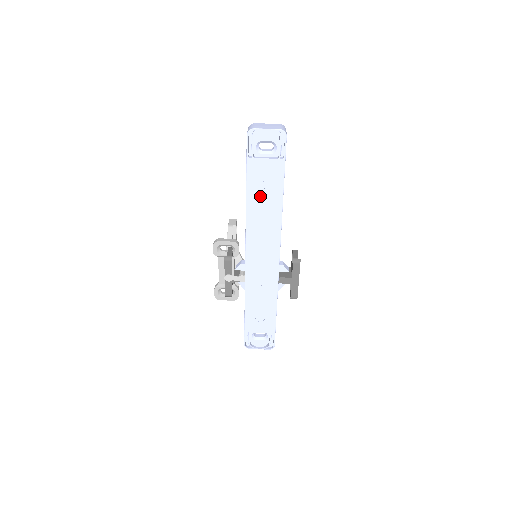
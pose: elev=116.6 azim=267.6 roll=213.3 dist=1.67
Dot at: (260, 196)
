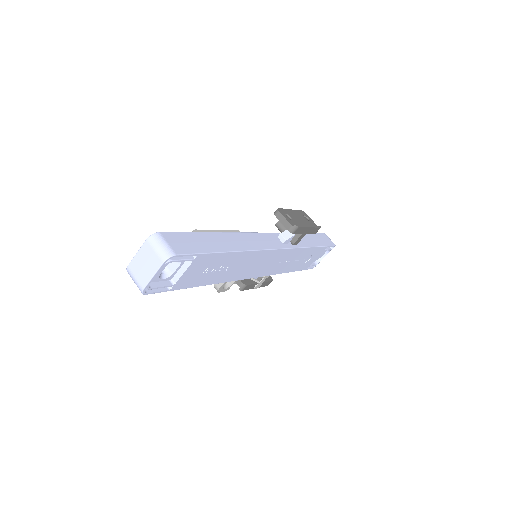
Dot at: (215, 273)
